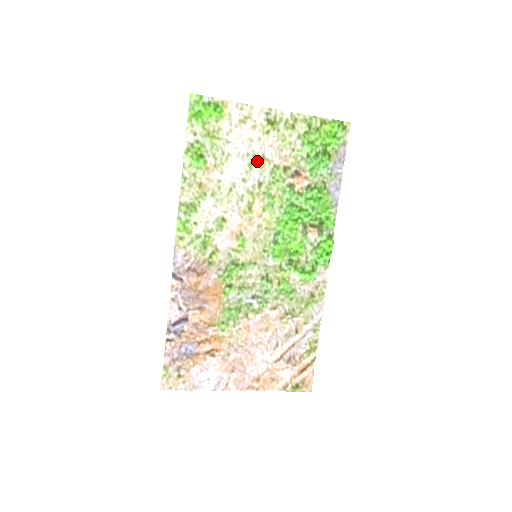
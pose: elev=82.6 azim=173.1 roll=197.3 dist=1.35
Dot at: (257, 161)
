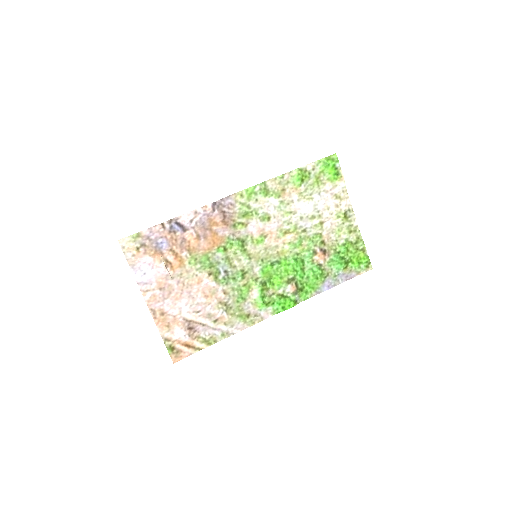
Dot at: (318, 220)
